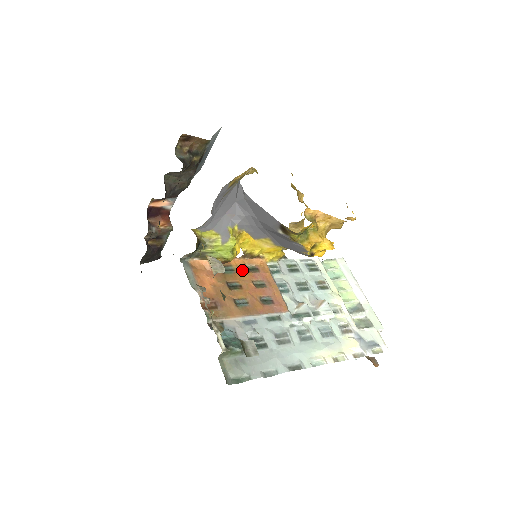
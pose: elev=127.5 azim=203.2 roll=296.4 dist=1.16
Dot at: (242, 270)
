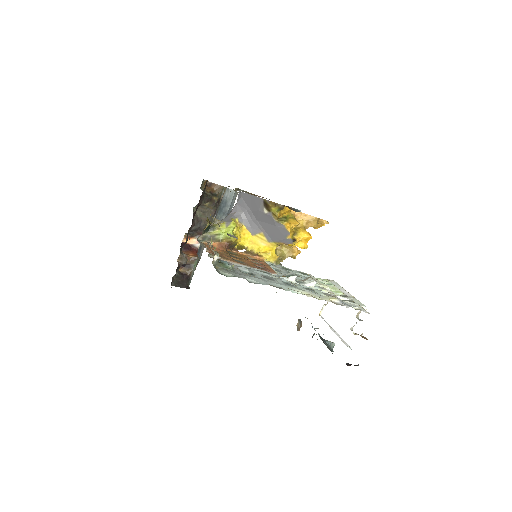
Dot at: (243, 256)
